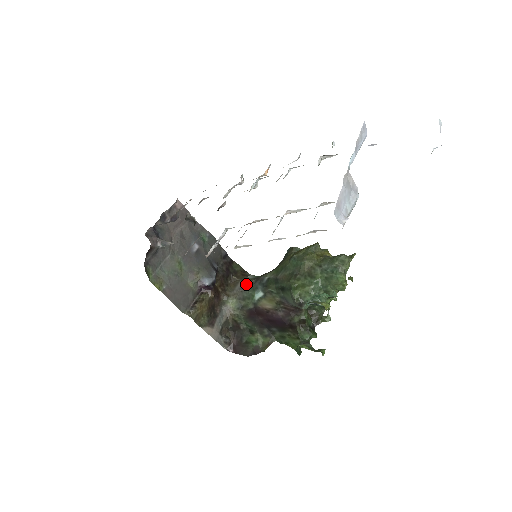
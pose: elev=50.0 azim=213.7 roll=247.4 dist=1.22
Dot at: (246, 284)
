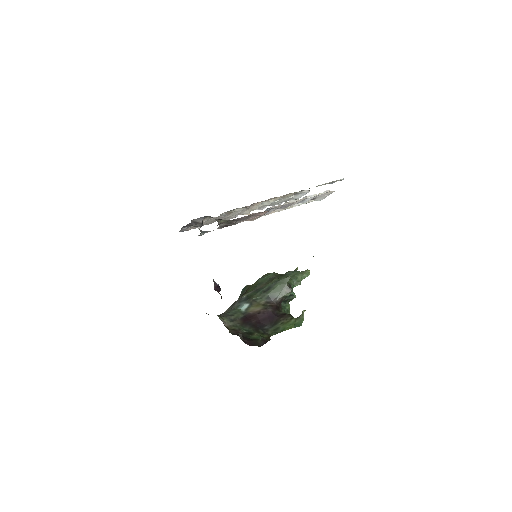
Dot at: (221, 314)
